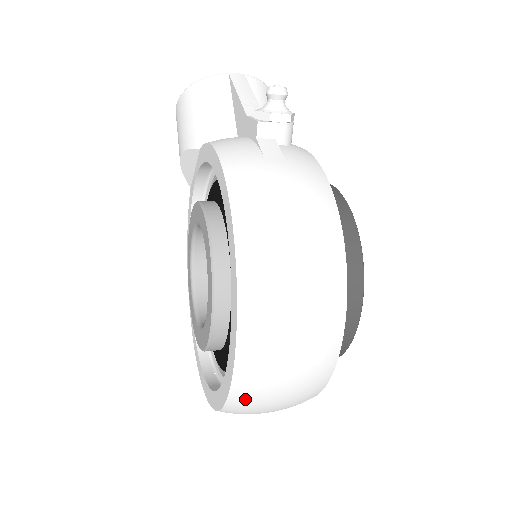
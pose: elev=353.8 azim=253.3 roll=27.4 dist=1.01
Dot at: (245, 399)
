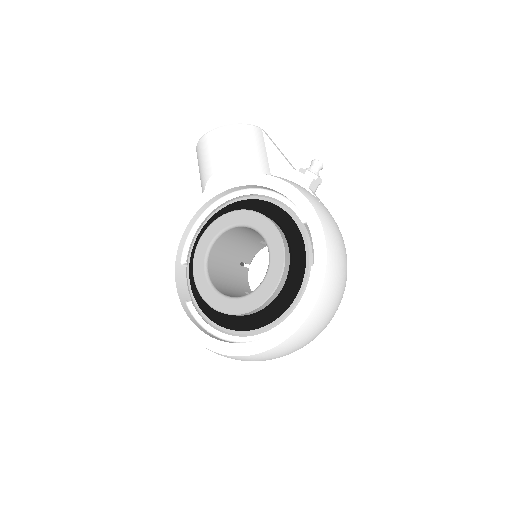
Dot at: (290, 344)
